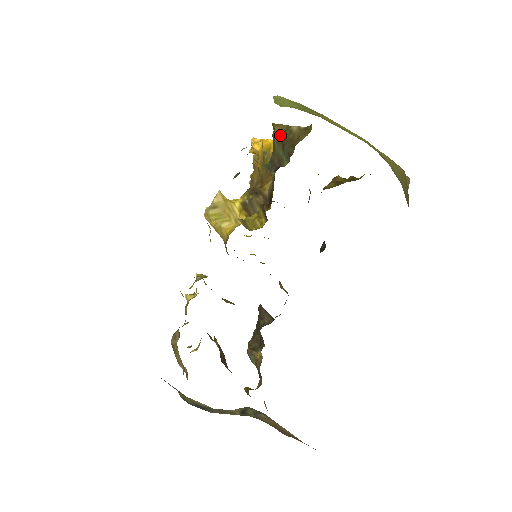
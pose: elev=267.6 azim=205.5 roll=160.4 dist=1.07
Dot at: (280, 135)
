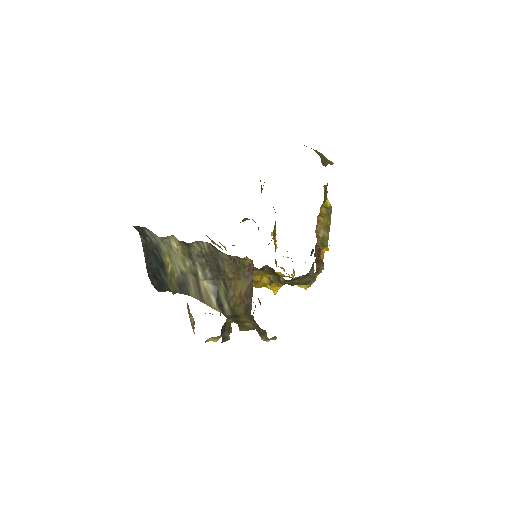
Dot at: occluded
